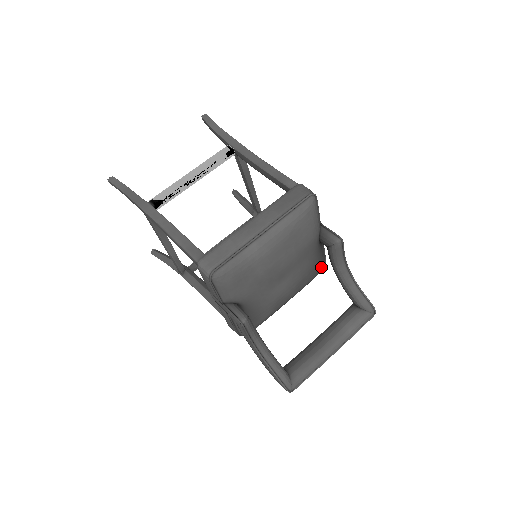
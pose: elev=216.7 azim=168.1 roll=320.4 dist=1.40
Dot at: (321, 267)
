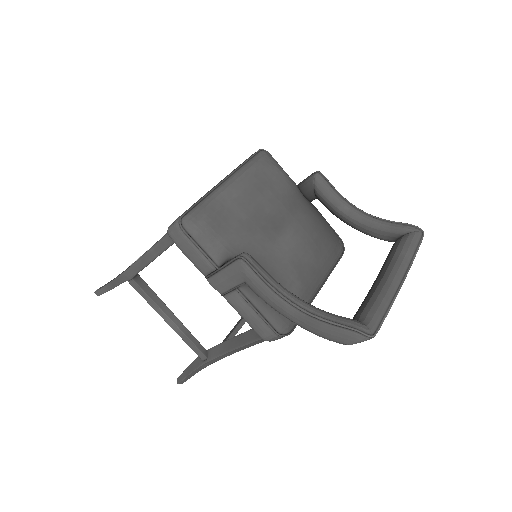
Dot at: (335, 238)
